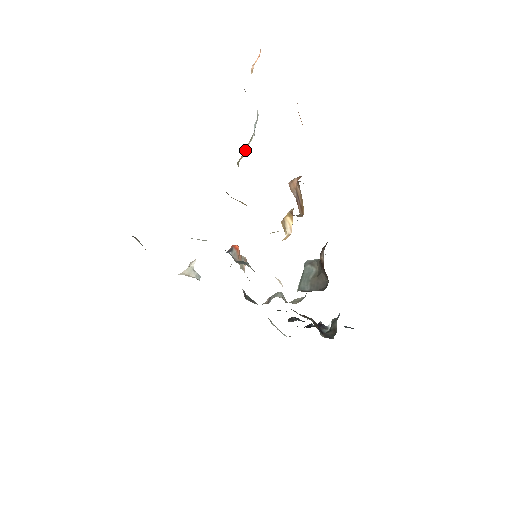
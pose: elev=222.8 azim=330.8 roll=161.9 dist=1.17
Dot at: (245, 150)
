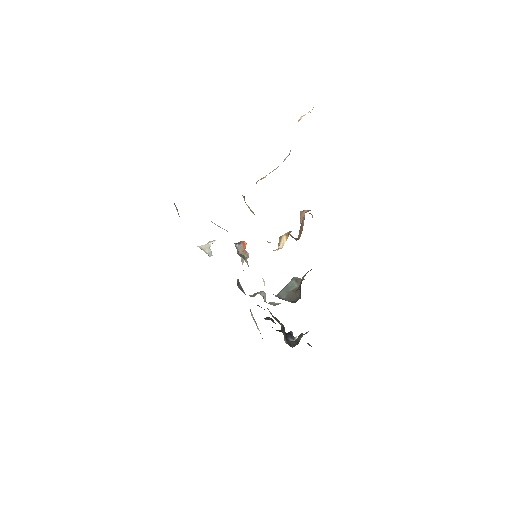
Dot at: occluded
